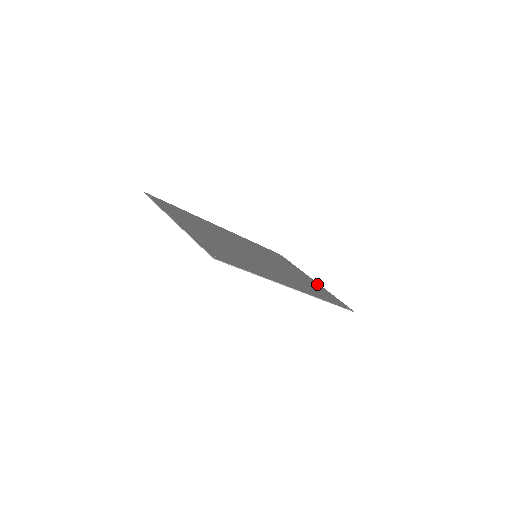
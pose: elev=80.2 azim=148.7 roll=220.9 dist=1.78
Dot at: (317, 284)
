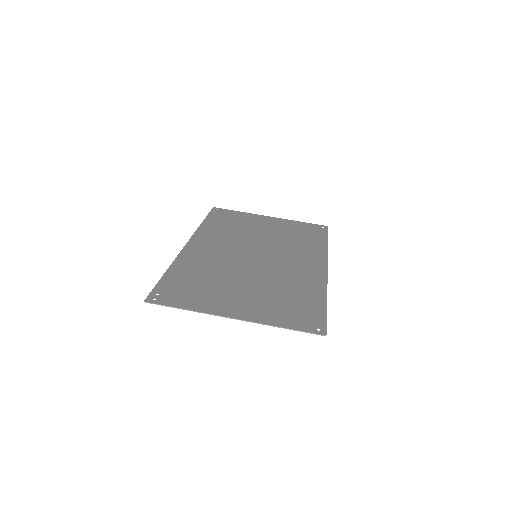
Dot at: (280, 221)
